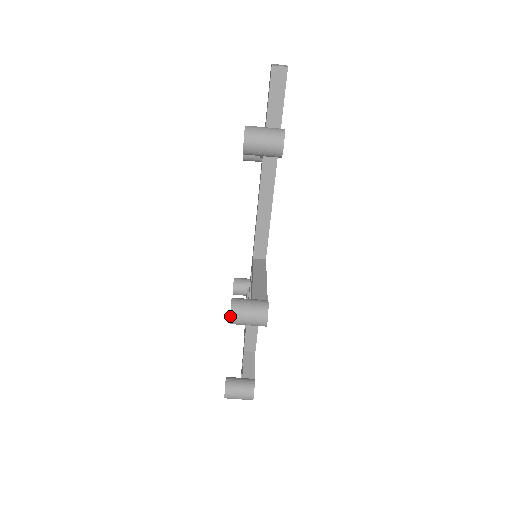
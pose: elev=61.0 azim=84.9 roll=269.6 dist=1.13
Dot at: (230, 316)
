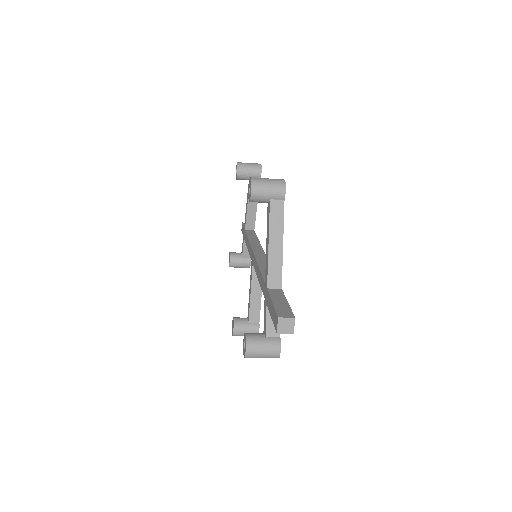
Dot at: occluded
